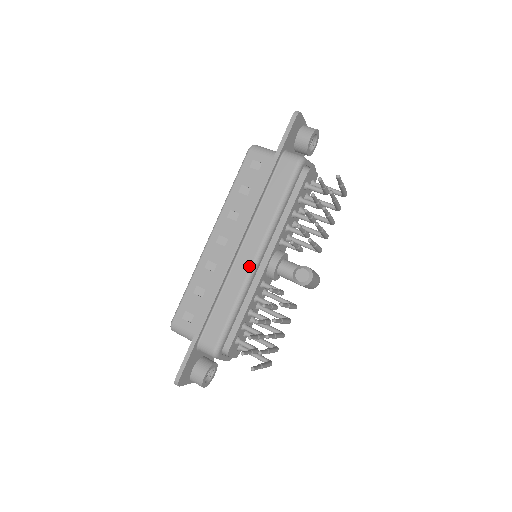
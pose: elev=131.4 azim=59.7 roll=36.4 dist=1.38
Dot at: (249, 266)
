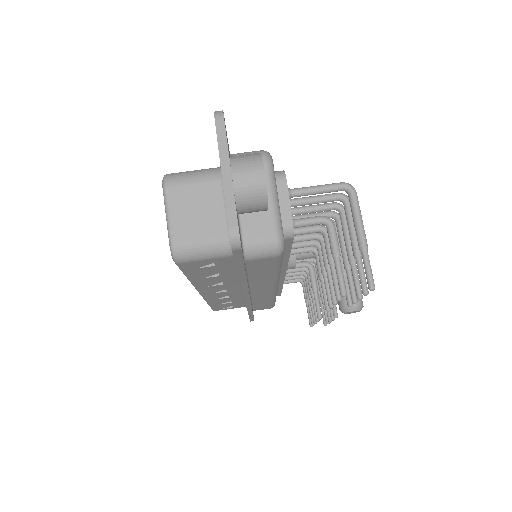
Dot at: (271, 293)
